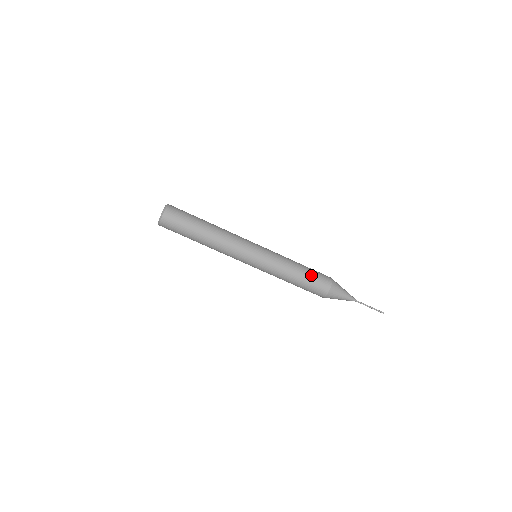
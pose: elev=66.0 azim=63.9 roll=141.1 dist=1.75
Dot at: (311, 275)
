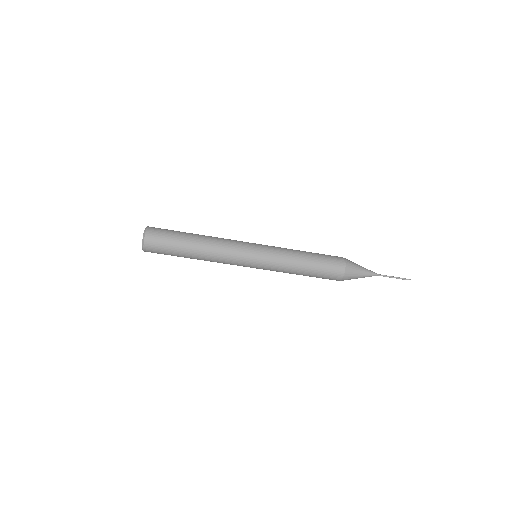
Dot at: (320, 255)
